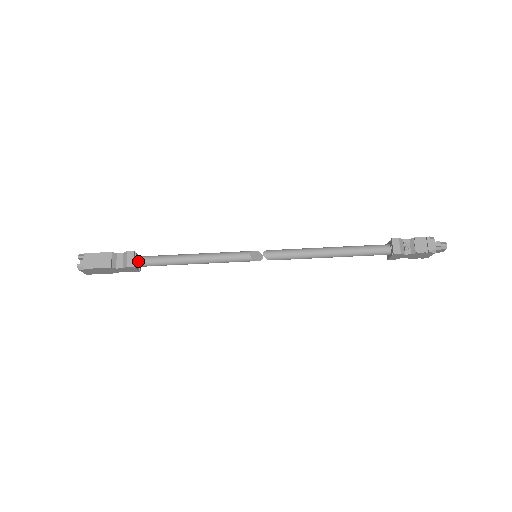
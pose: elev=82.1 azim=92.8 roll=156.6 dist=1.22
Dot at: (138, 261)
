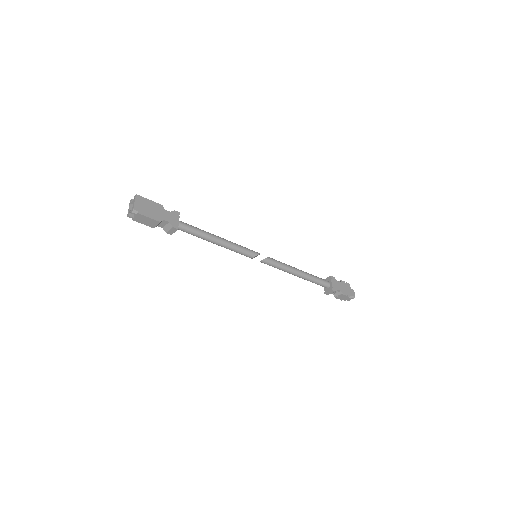
Dot at: occluded
